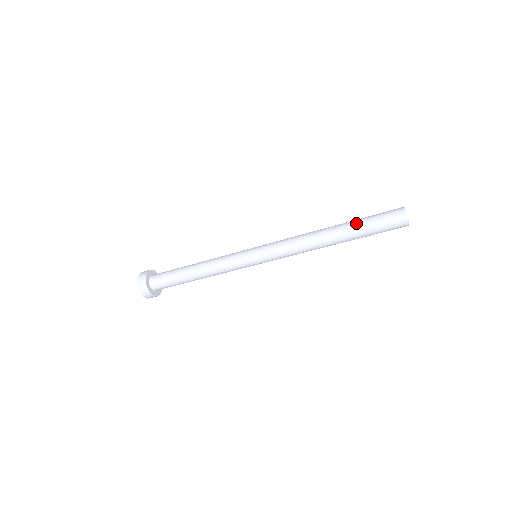
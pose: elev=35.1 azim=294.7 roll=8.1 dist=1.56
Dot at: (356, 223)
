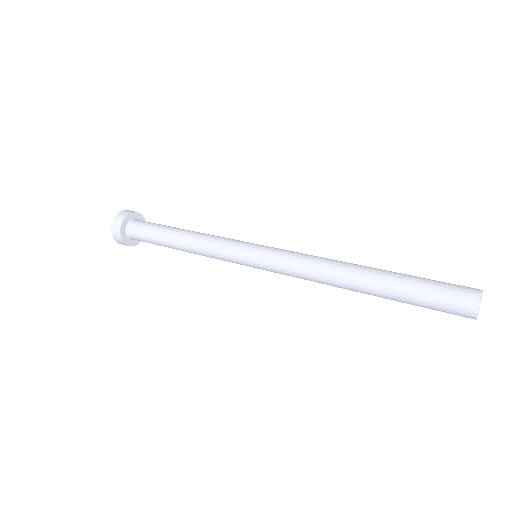
Dot at: (399, 283)
